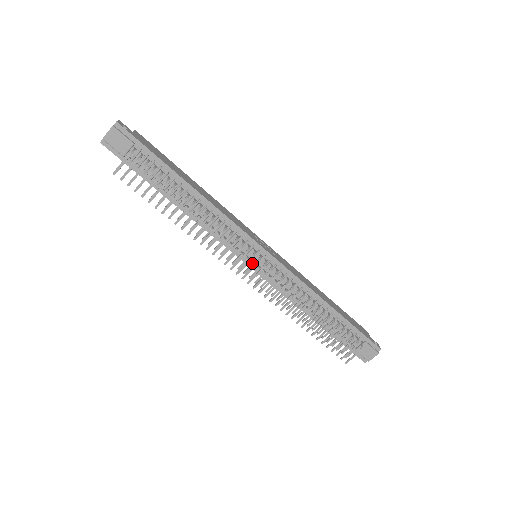
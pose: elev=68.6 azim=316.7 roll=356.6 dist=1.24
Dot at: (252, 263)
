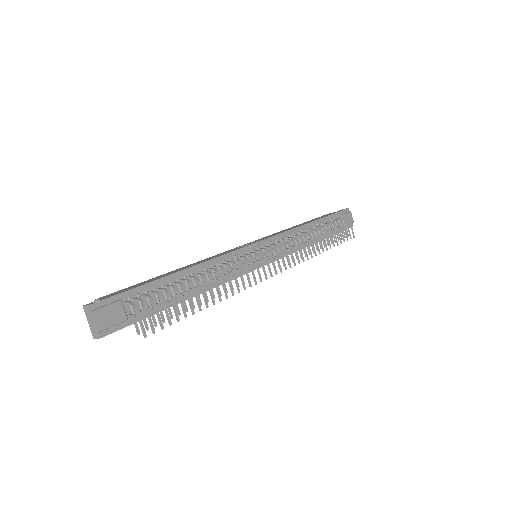
Dot at: (265, 259)
